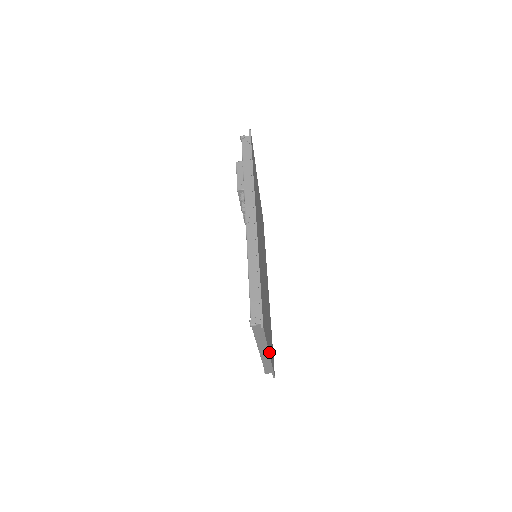
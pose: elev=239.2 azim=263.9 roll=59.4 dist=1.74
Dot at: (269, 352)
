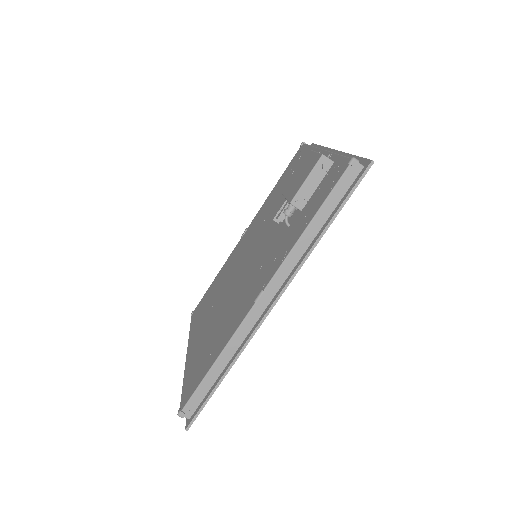
Dot at: occluded
